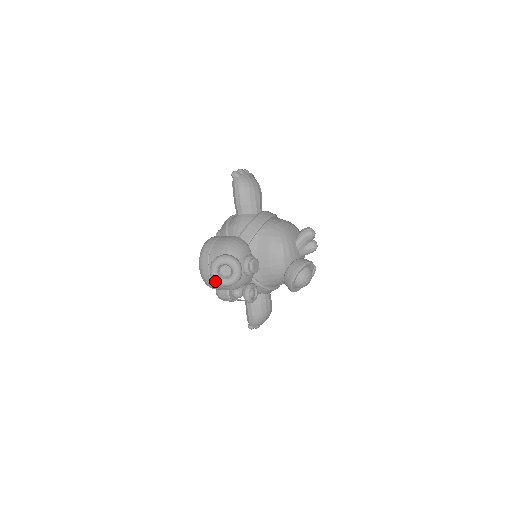
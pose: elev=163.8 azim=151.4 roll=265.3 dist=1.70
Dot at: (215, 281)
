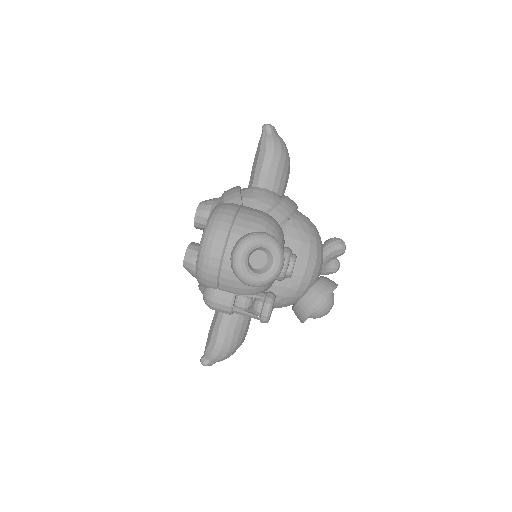
Dot at: (238, 271)
